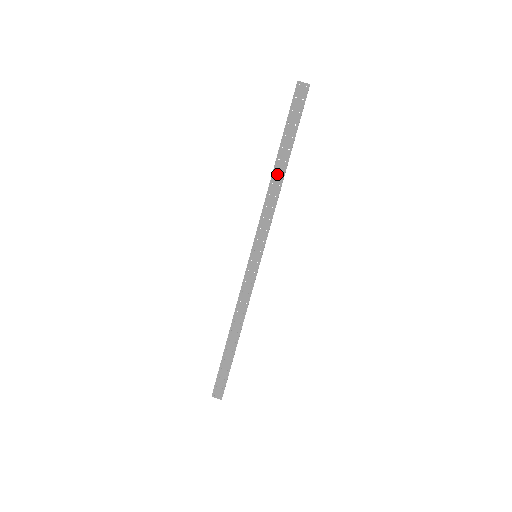
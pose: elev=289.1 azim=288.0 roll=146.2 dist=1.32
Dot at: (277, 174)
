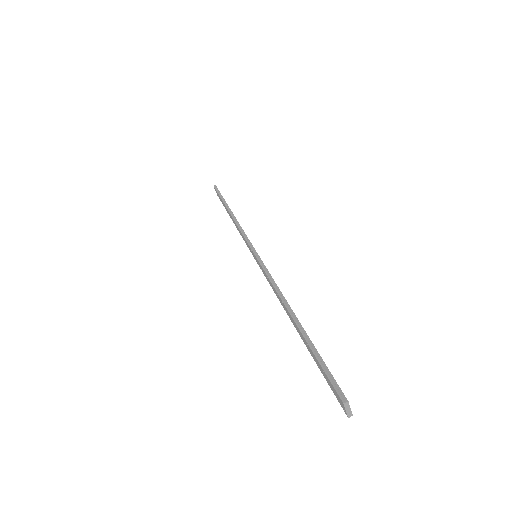
Dot at: (288, 313)
